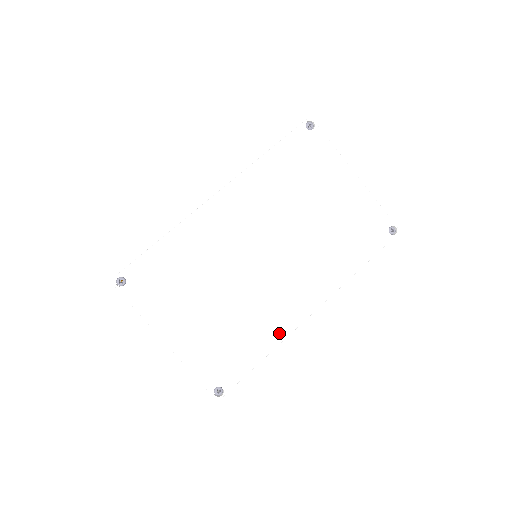
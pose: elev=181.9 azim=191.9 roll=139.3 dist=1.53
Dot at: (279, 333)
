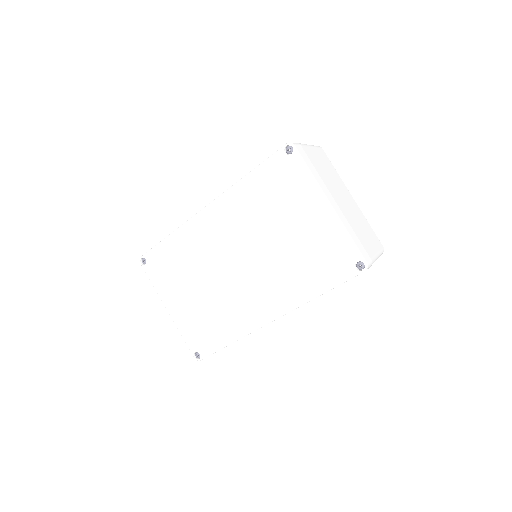
Dot at: (243, 329)
